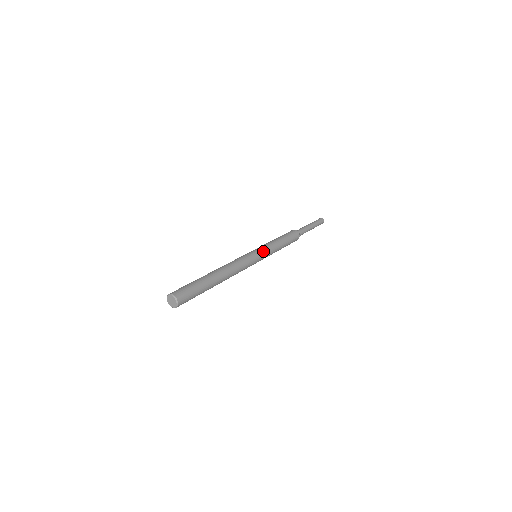
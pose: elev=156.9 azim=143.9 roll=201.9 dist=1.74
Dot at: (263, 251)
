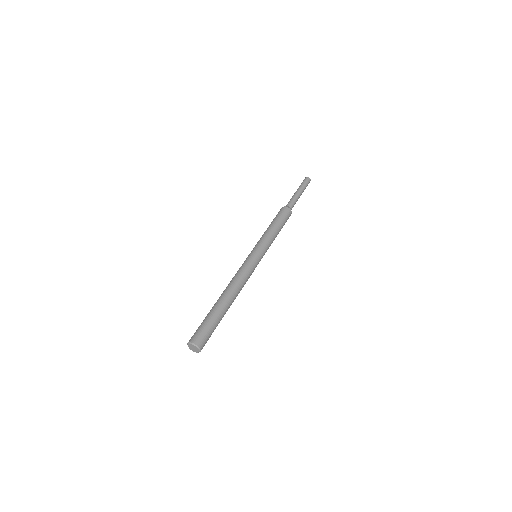
Dot at: (264, 254)
